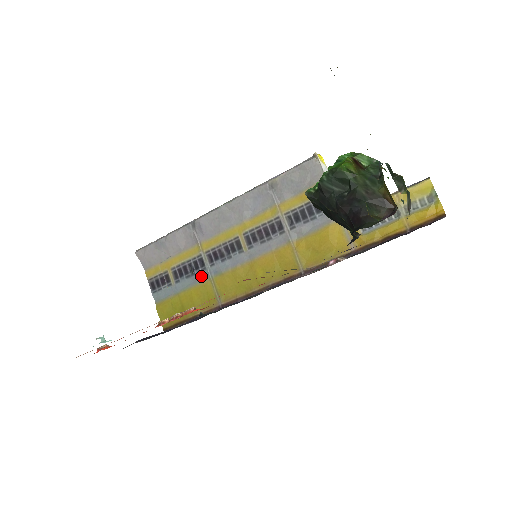
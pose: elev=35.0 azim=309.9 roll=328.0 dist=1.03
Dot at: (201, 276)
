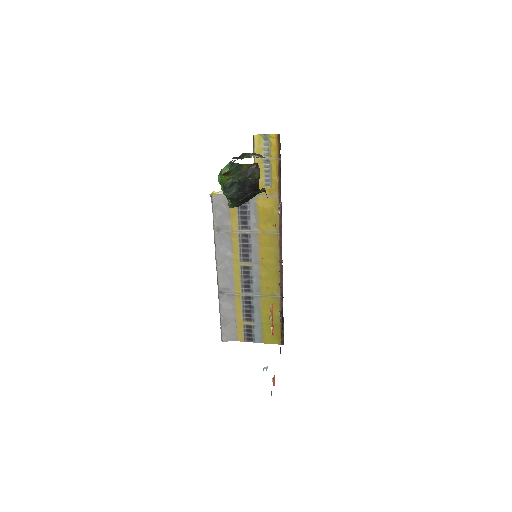
Dot at: (256, 302)
